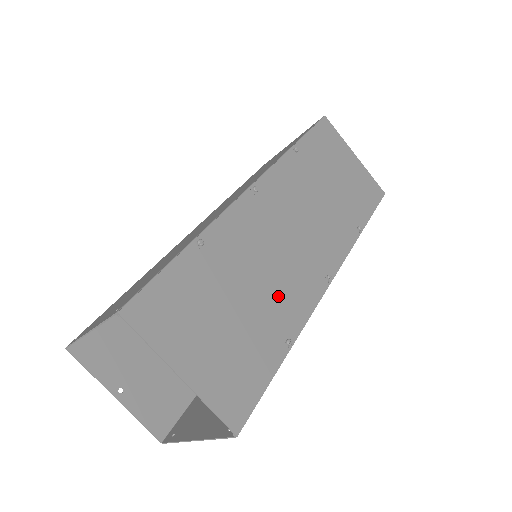
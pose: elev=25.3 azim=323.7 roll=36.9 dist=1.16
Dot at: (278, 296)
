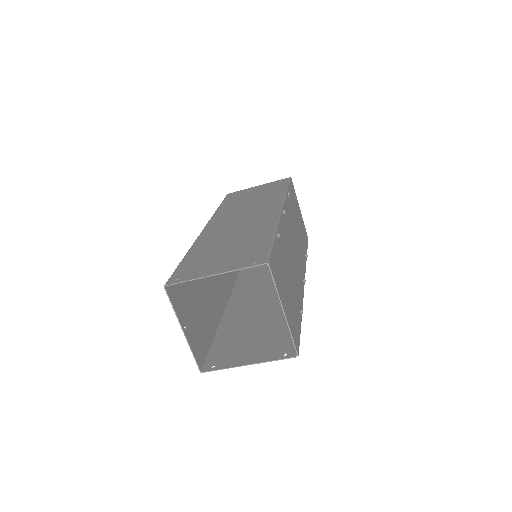
Dot at: (296, 282)
